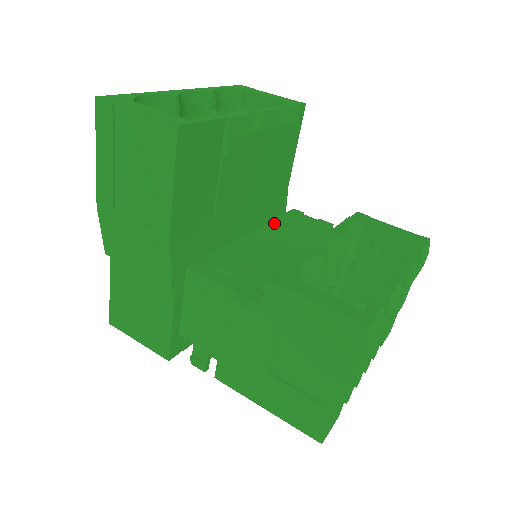
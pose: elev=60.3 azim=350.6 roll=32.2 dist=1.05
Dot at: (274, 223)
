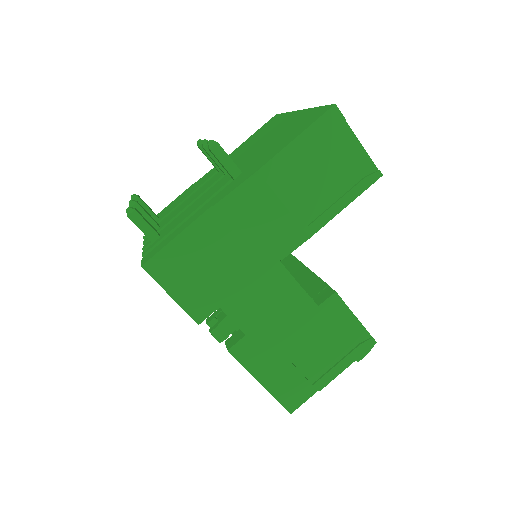
Dot at: occluded
